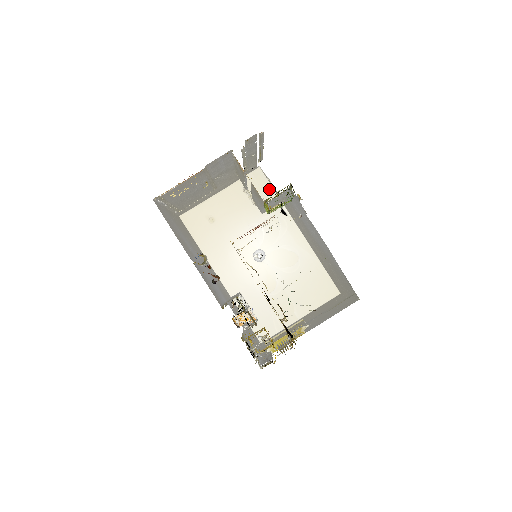
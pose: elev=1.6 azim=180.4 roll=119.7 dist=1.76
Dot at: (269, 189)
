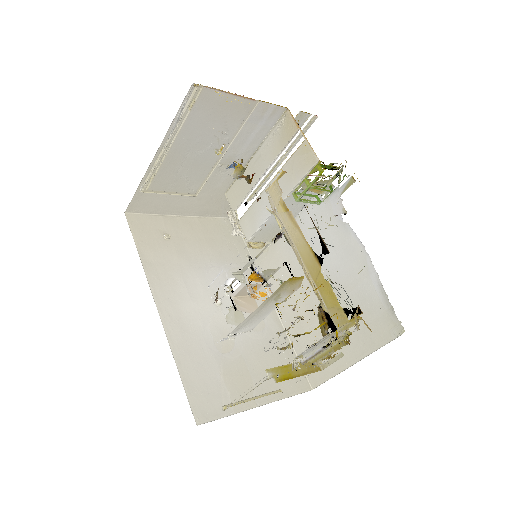
Dot at: (240, 242)
